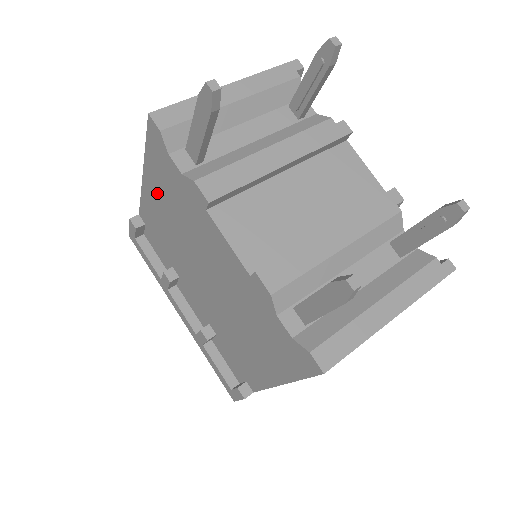
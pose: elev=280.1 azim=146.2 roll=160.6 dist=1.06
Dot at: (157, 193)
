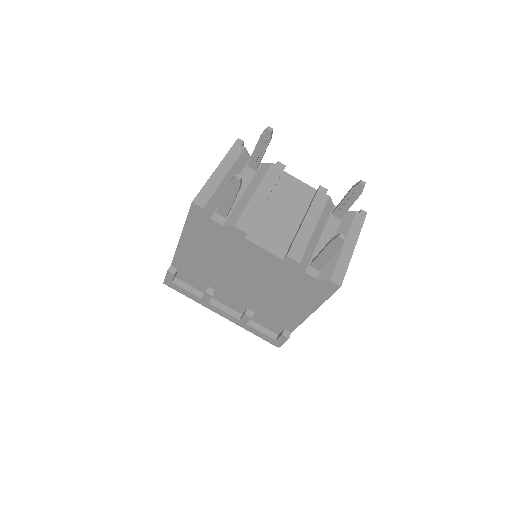
Dot at: (196, 244)
